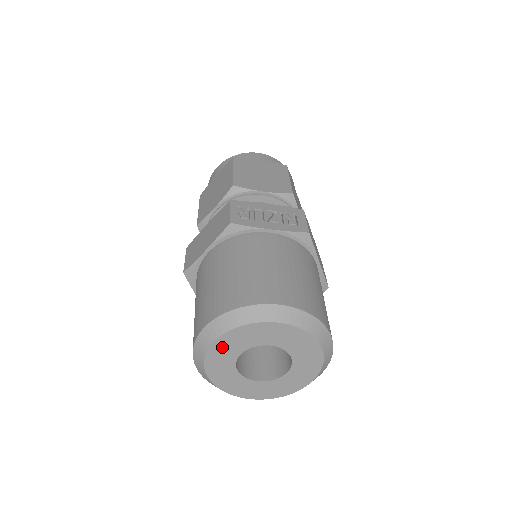
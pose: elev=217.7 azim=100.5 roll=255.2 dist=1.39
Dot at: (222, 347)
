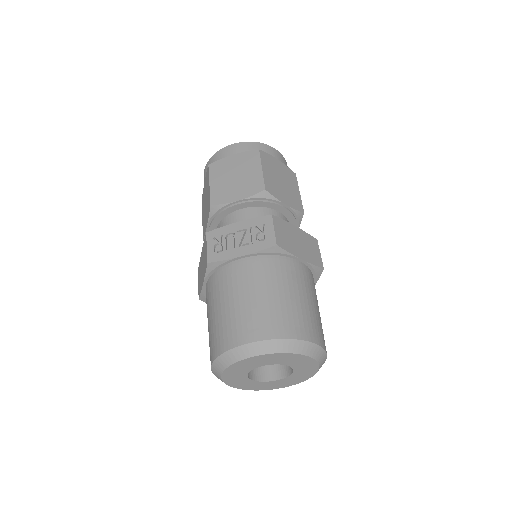
Dot at: (230, 375)
